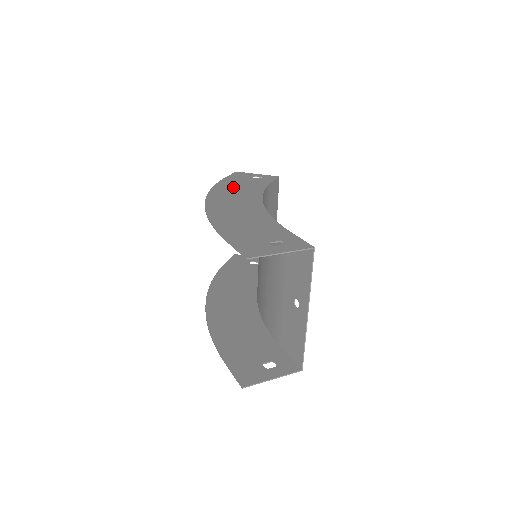
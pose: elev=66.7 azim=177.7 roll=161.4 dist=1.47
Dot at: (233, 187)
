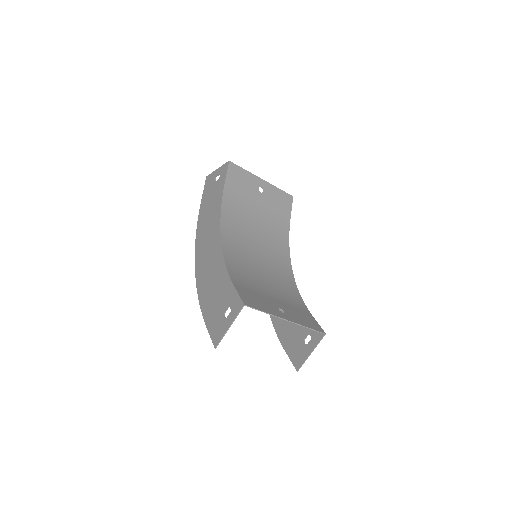
Dot at: (206, 218)
